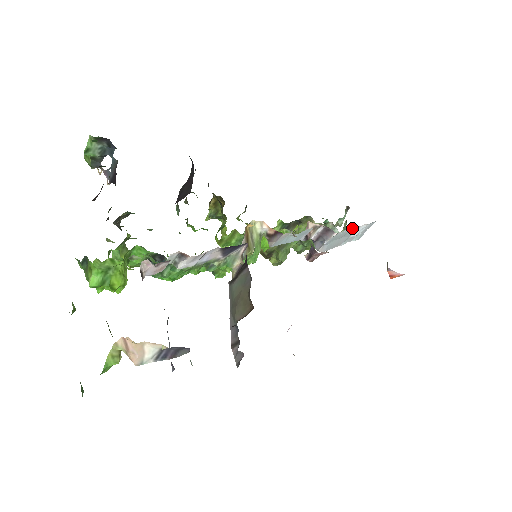
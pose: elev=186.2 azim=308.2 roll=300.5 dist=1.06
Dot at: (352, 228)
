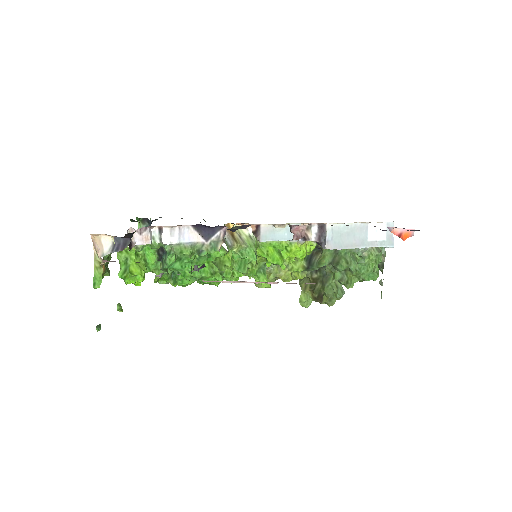
Dot at: (354, 224)
